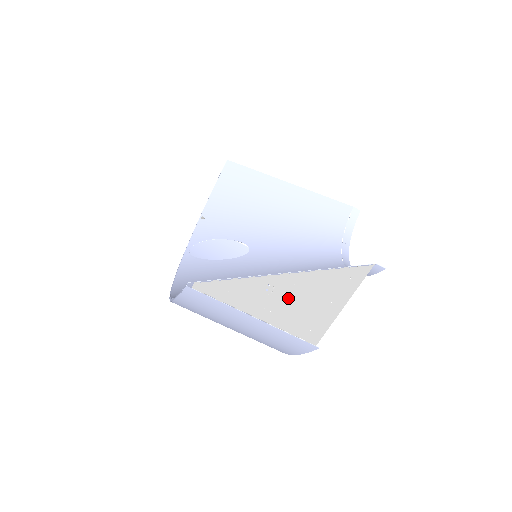
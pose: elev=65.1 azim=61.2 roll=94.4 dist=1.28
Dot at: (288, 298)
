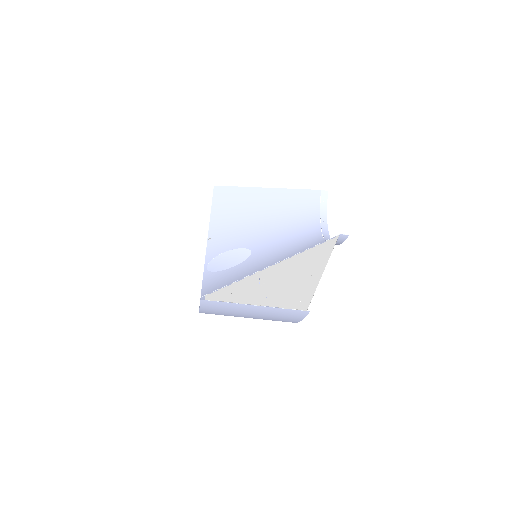
Dot at: (277, 283)
